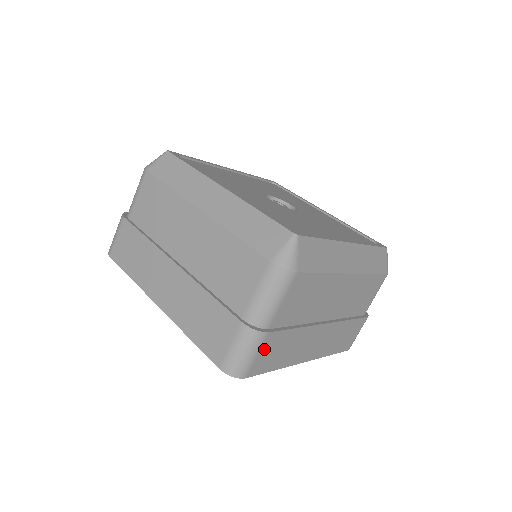
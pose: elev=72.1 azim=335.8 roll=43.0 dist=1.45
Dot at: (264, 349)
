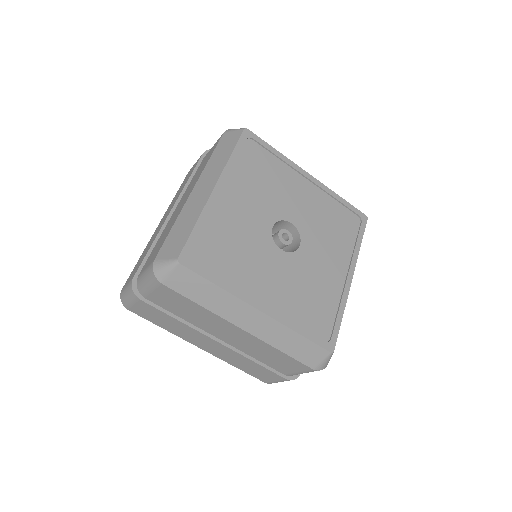
Dot at: occluded
